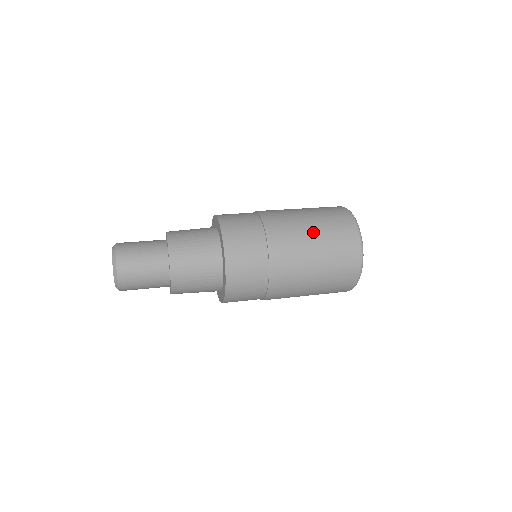
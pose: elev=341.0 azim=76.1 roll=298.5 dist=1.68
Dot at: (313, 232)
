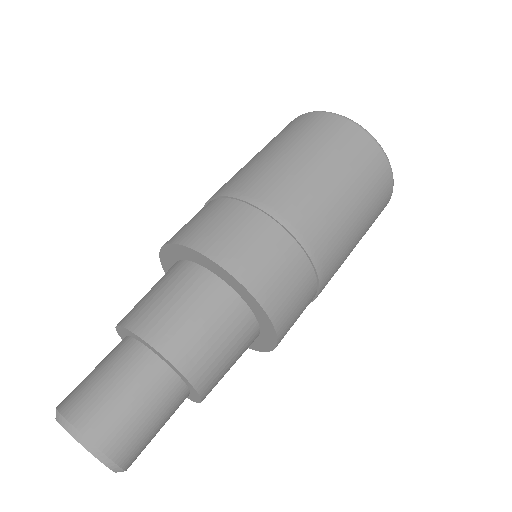
Dot at: (300, 157)
